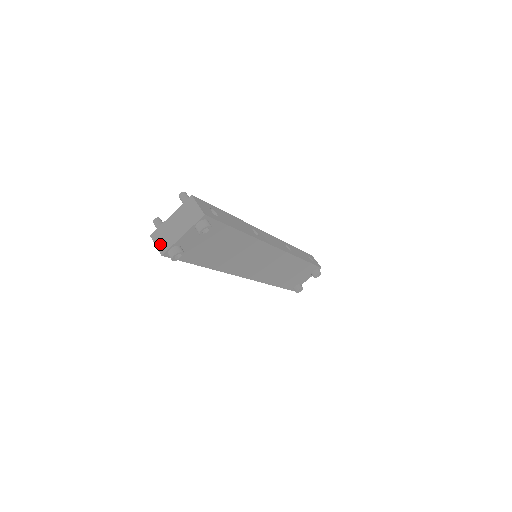
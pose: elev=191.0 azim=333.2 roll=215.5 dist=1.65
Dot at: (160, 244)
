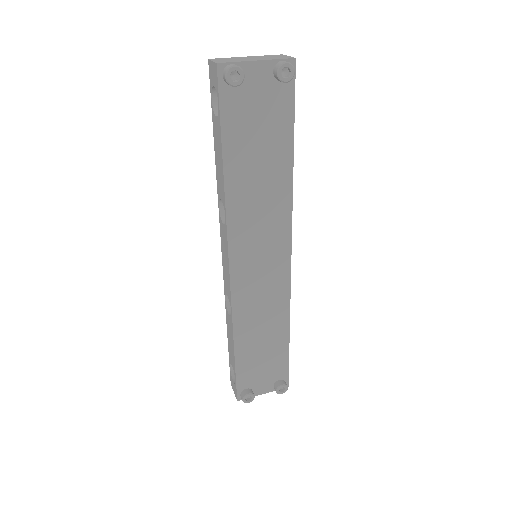
Dot at: (220, 60)
